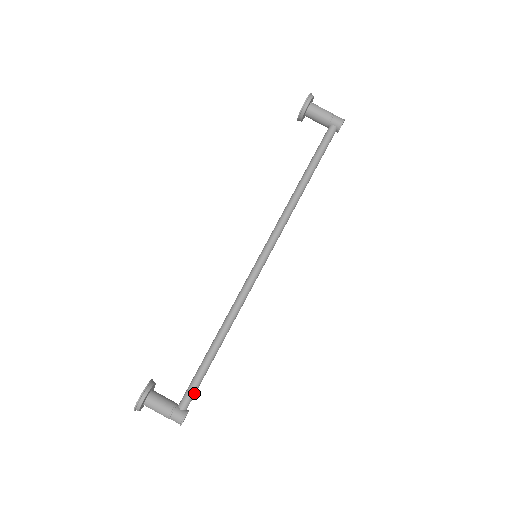
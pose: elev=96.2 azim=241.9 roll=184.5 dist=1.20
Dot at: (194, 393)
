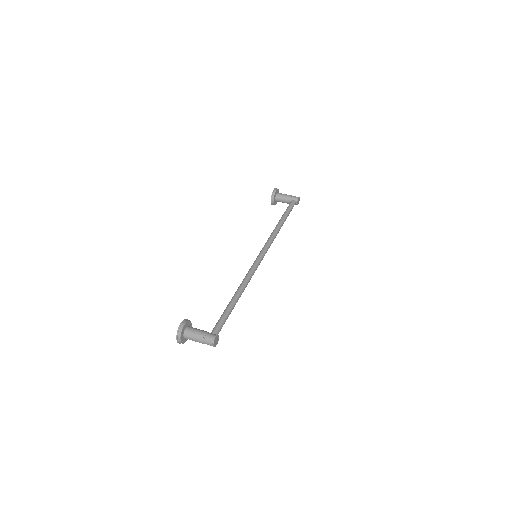
Dot at: (222, 325)
